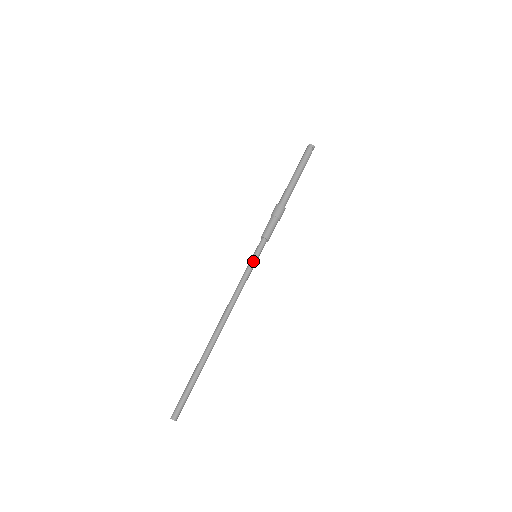
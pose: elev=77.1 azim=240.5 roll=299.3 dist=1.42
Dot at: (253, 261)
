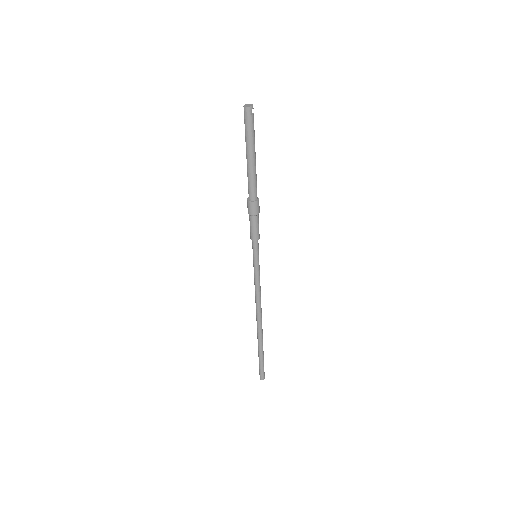
Dot at: (255, 264)
